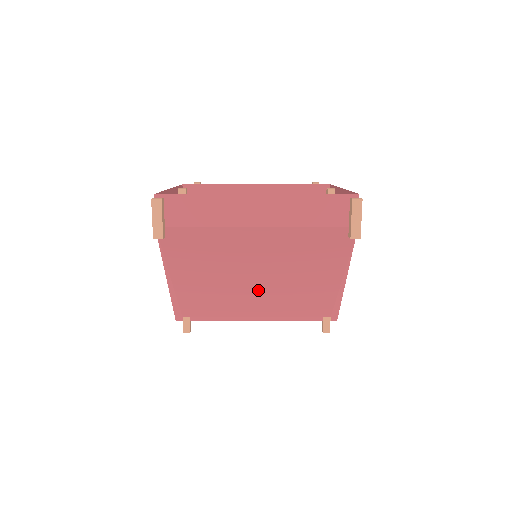
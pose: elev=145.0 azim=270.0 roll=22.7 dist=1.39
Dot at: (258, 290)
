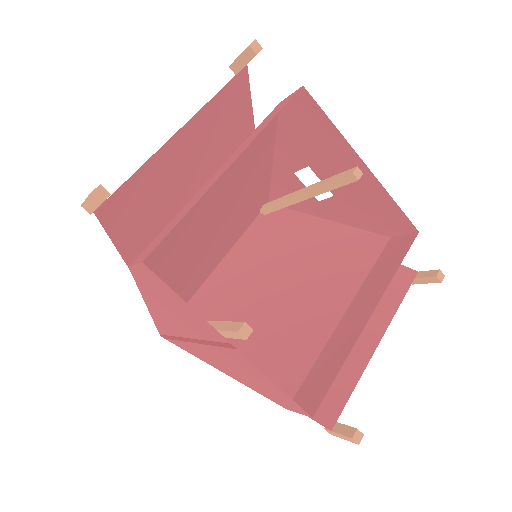
Dot at: occluded
